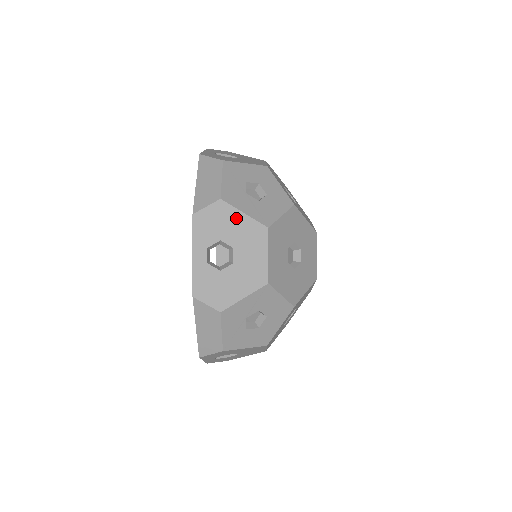
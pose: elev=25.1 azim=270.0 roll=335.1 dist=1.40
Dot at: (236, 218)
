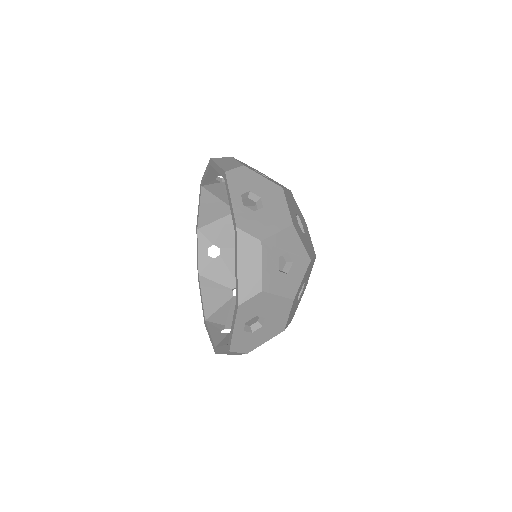
Dot at: (271, 300)
